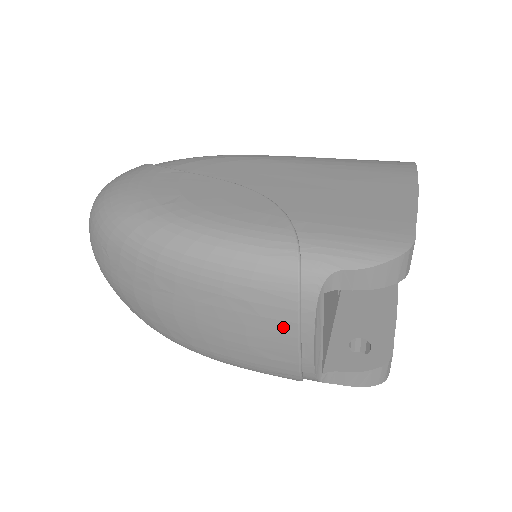
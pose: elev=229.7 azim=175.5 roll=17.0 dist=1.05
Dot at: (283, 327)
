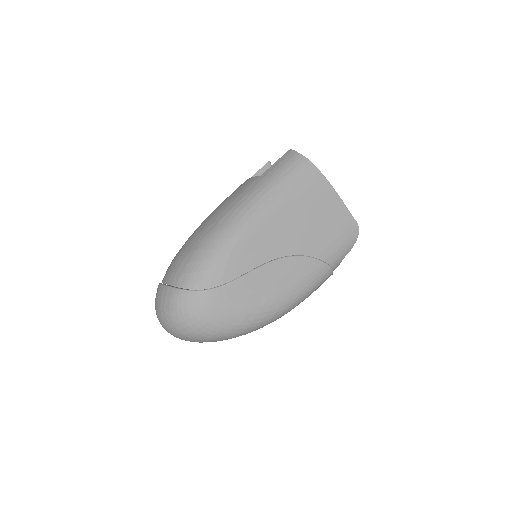
Dot at: occluded
